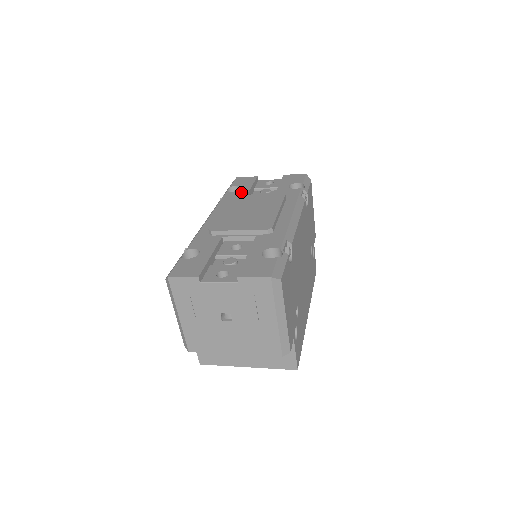
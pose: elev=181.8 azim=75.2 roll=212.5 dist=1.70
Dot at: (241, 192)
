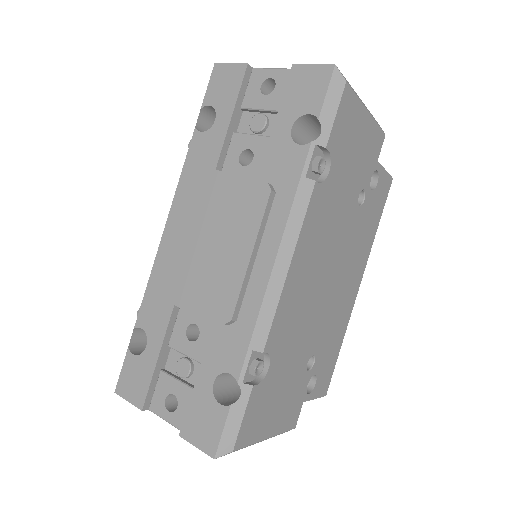
Dot at: (213, 139)
